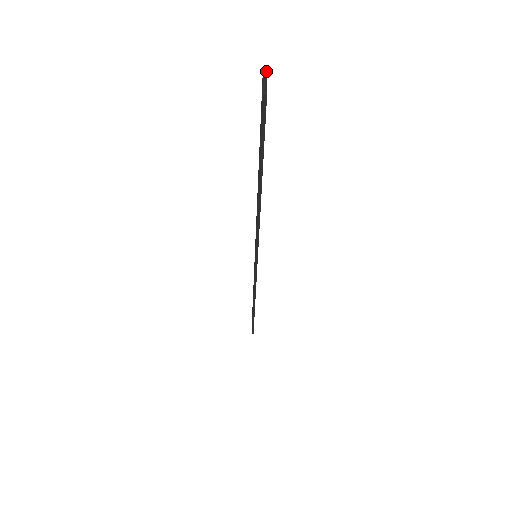
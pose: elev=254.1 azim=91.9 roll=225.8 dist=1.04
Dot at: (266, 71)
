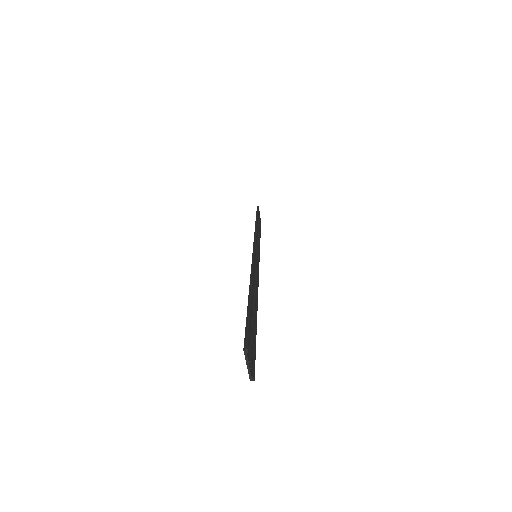
Dot at: (247, 352)
